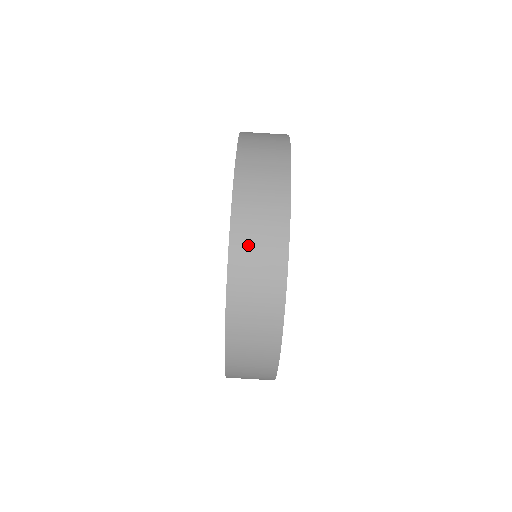
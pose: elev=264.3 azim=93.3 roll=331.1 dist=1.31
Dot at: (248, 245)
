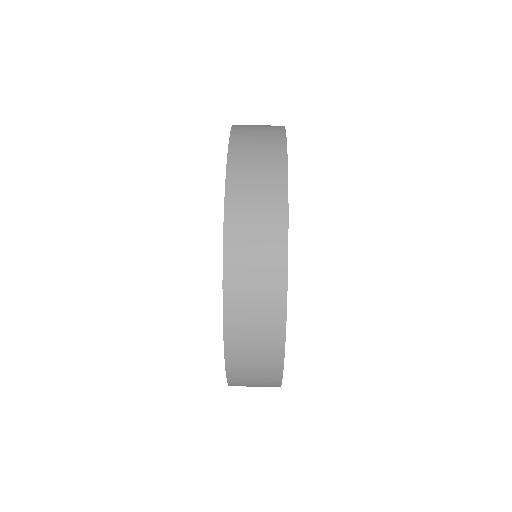
Dot at: (249, 126)
